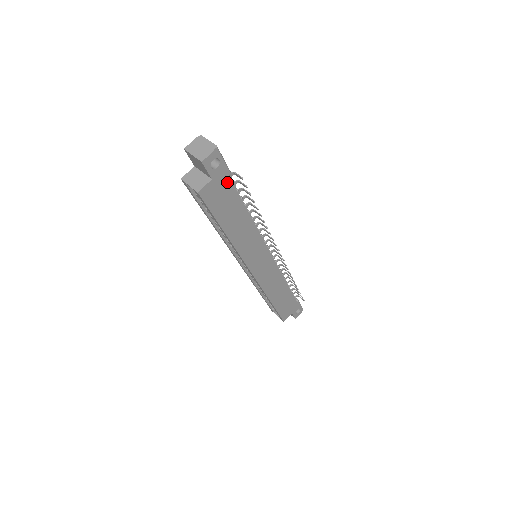
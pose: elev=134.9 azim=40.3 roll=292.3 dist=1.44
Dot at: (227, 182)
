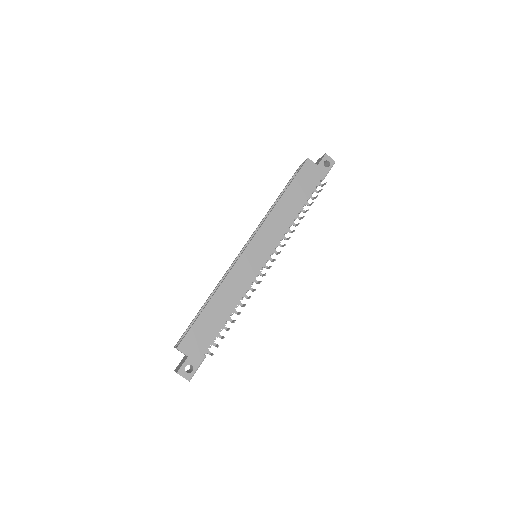
Dot at: (318, 179)
